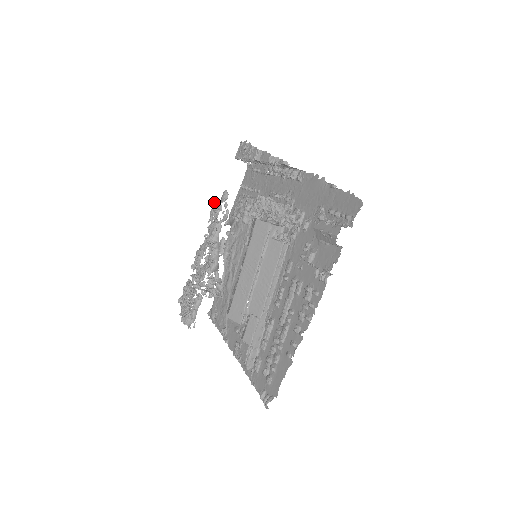
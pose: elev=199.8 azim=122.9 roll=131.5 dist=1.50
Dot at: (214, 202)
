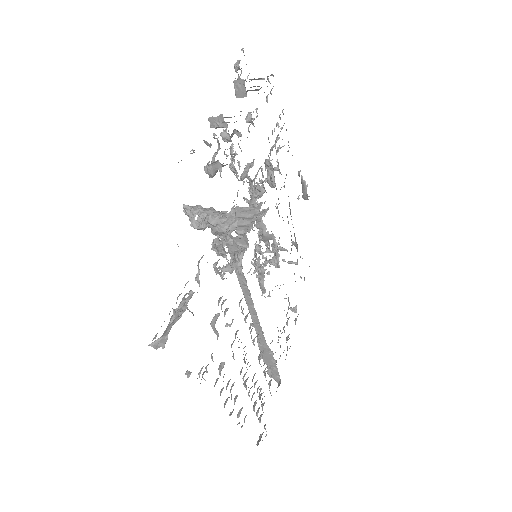
Dot at: occluded
